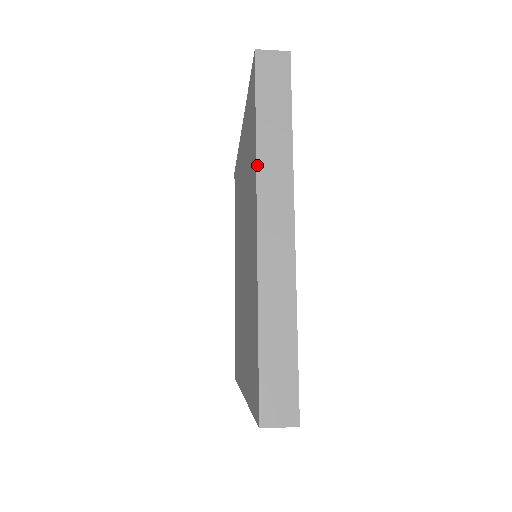
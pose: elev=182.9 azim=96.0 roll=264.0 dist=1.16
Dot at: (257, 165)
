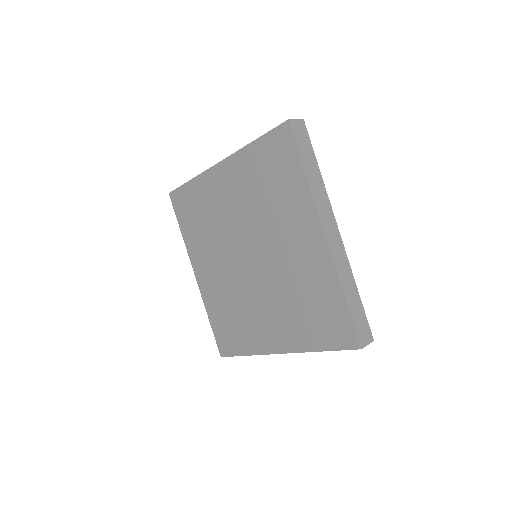
Dot at: (313, 196)
